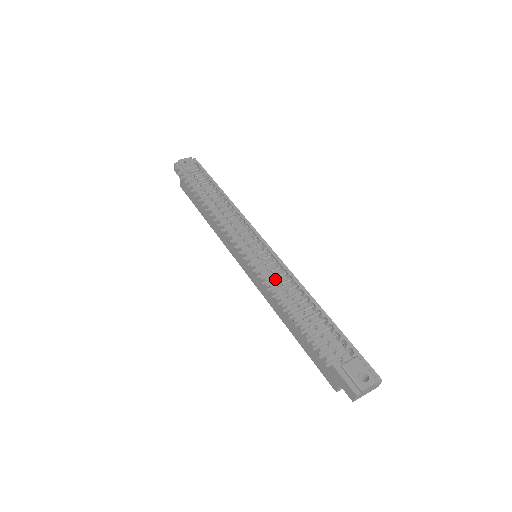
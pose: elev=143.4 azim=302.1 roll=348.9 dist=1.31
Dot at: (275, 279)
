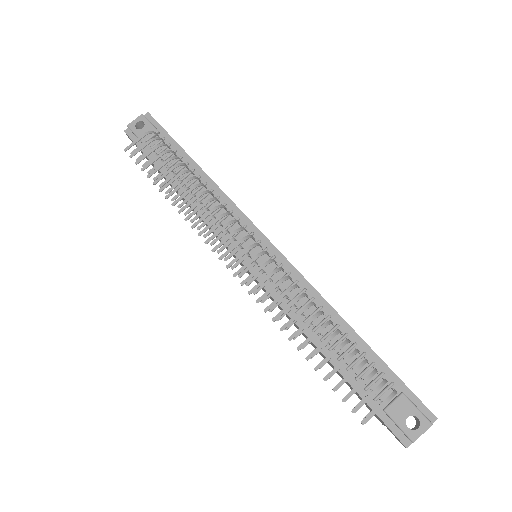
Dot at: (283, 300)
